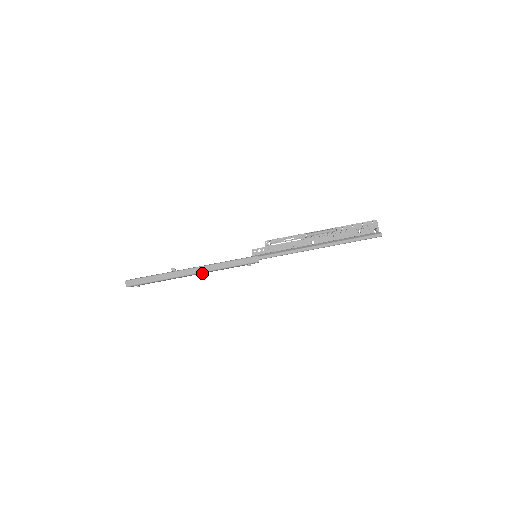
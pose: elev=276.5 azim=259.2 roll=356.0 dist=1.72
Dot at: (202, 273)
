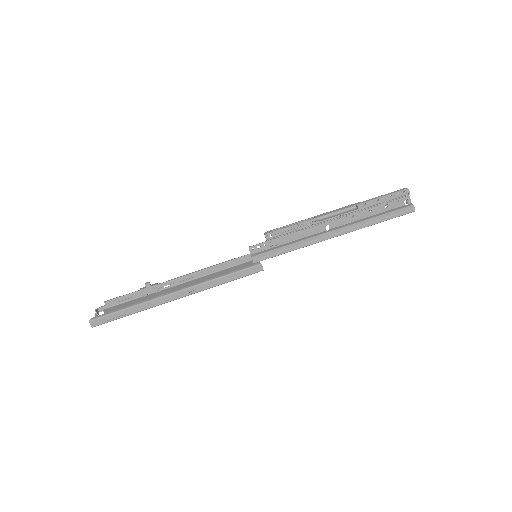
Dot at: (187, 283)
